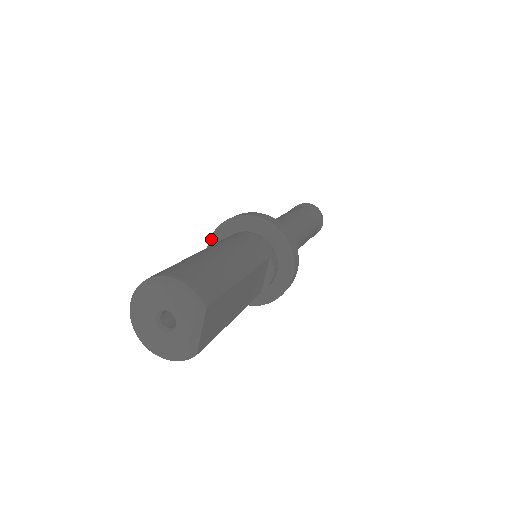
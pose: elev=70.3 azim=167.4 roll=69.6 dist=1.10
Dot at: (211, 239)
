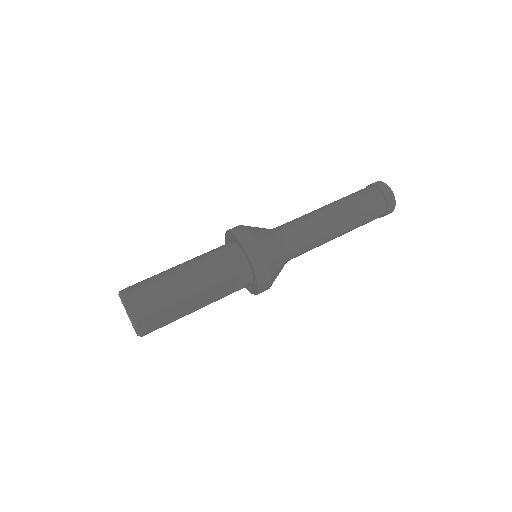
Dot at: (225, 236)
